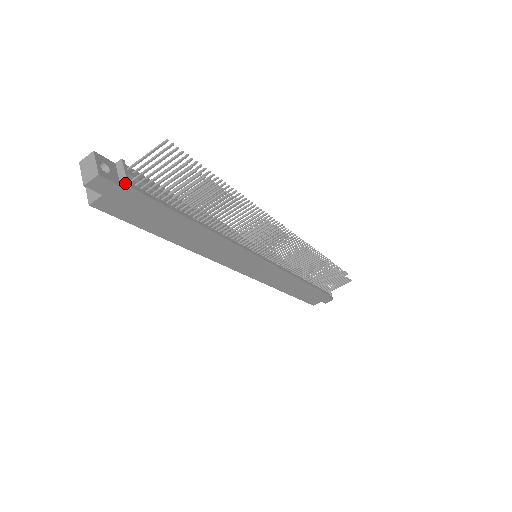
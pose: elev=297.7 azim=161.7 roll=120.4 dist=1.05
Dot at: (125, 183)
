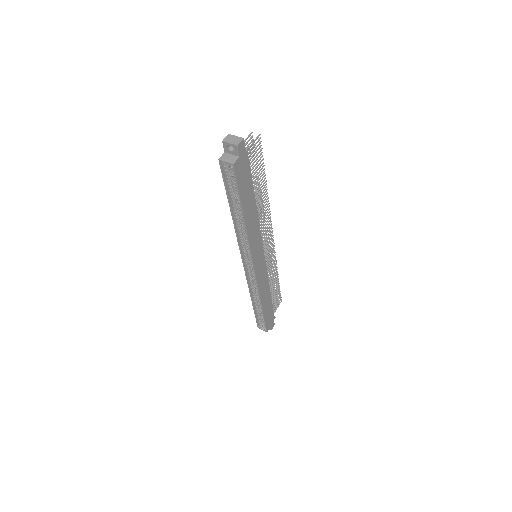
Dot at: (247, 149)
